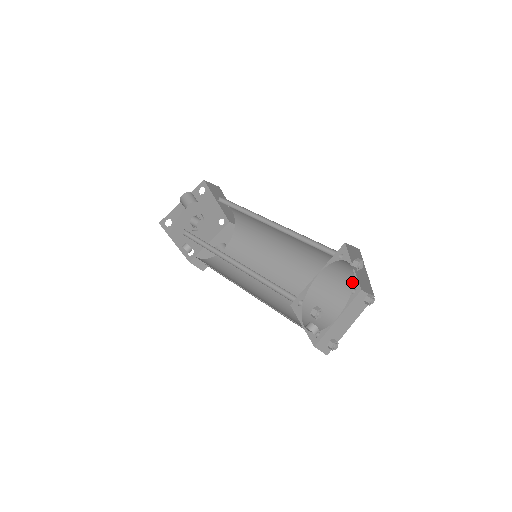
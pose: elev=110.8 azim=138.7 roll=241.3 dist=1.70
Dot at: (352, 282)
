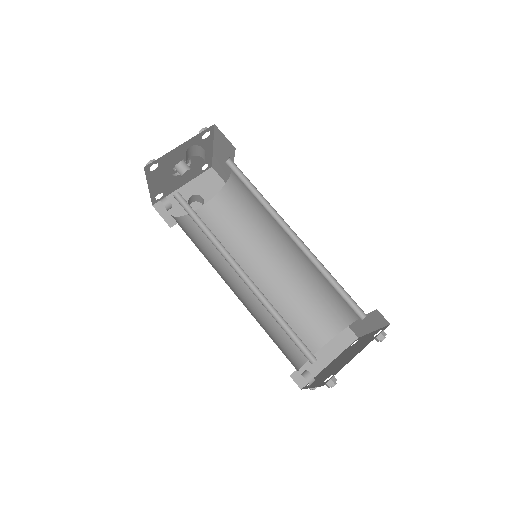
Dot at: (348, 324)
